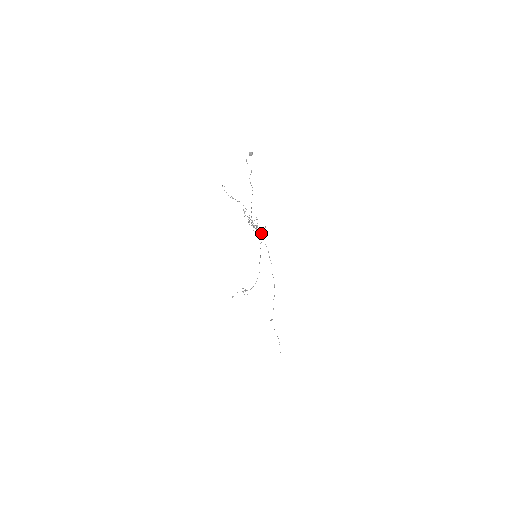
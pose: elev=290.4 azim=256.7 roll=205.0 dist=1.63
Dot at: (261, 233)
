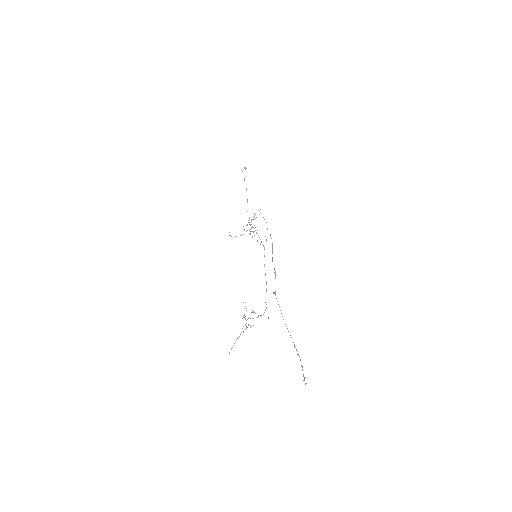
Dot at: (262, 244)
